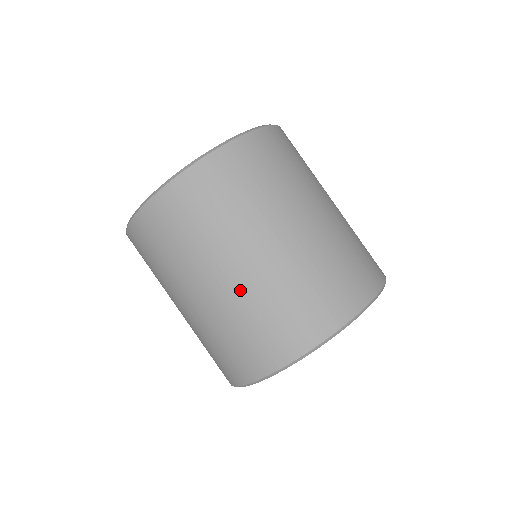
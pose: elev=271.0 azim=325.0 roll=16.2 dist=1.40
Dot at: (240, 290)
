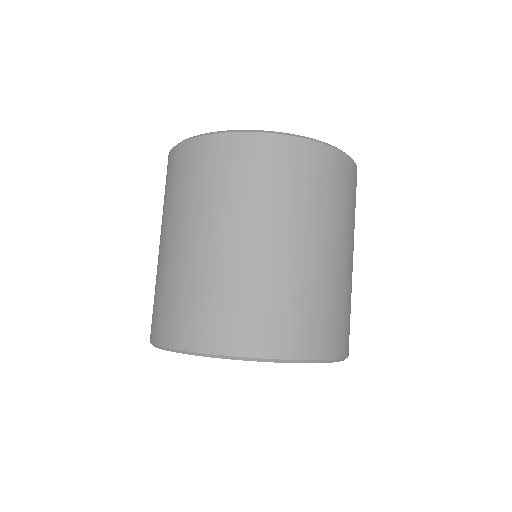
Dot at: (273, 264)
